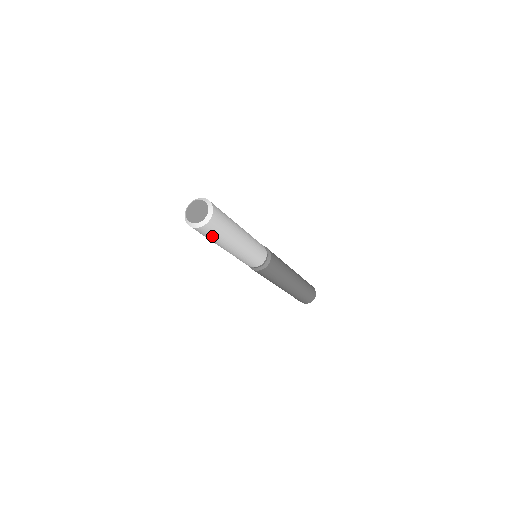
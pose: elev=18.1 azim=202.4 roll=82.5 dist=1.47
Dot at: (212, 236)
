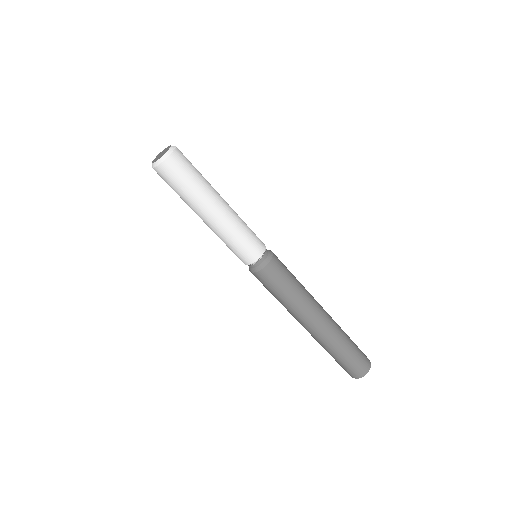
Dot at: (180, 183)
